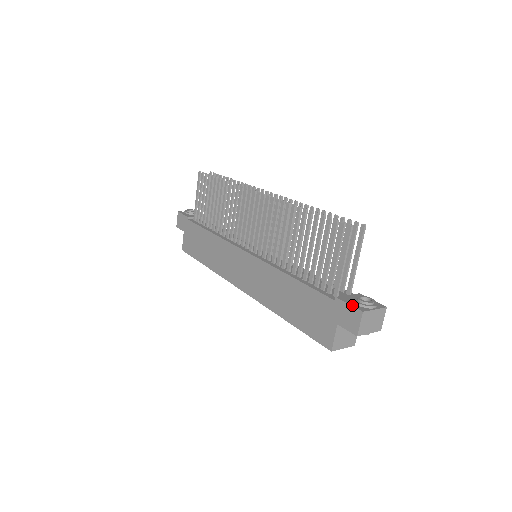
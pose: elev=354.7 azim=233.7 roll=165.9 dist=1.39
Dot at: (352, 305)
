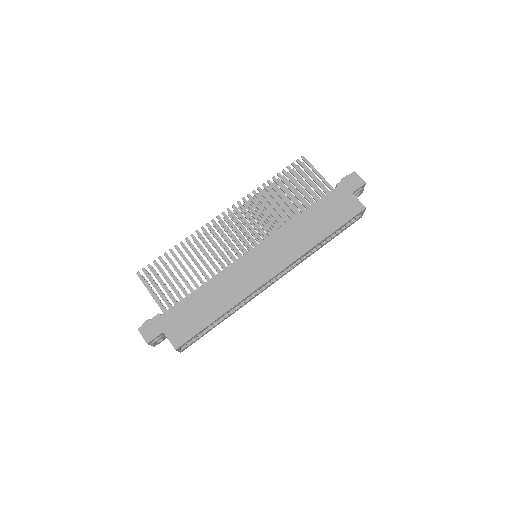
Dot at: (347, 176)
